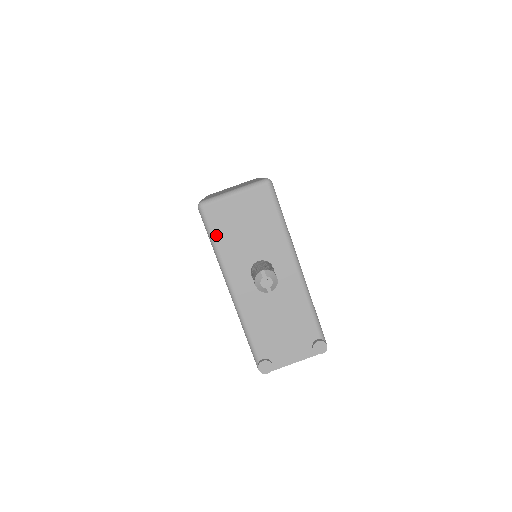
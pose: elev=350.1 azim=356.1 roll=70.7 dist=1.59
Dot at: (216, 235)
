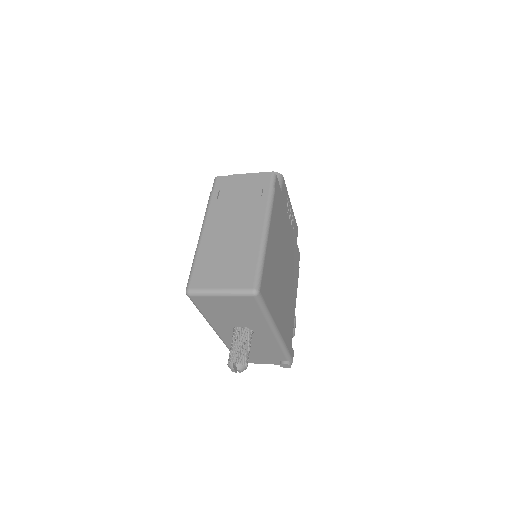
Dot at: (202, 310)
